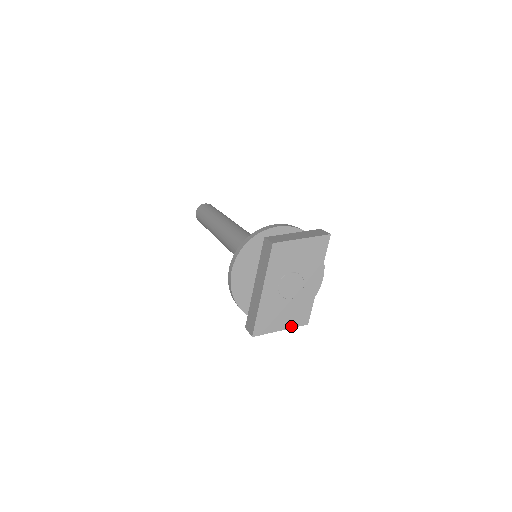
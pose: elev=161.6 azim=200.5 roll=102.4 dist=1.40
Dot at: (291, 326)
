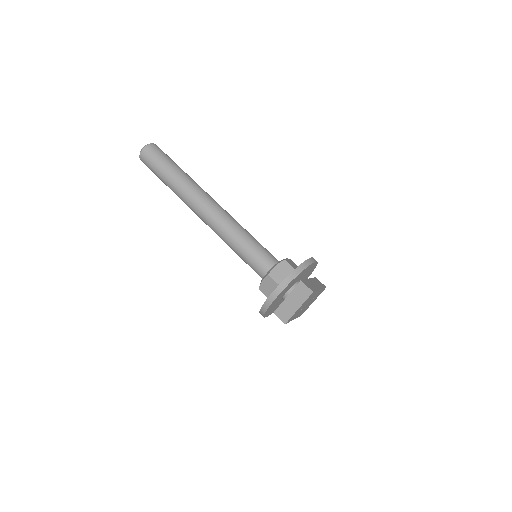
Dot at: occluded
